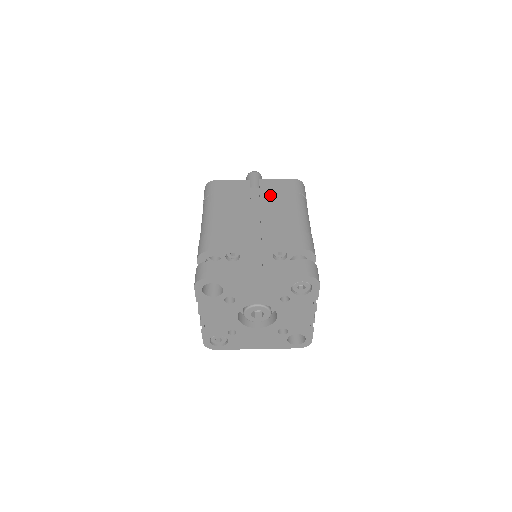
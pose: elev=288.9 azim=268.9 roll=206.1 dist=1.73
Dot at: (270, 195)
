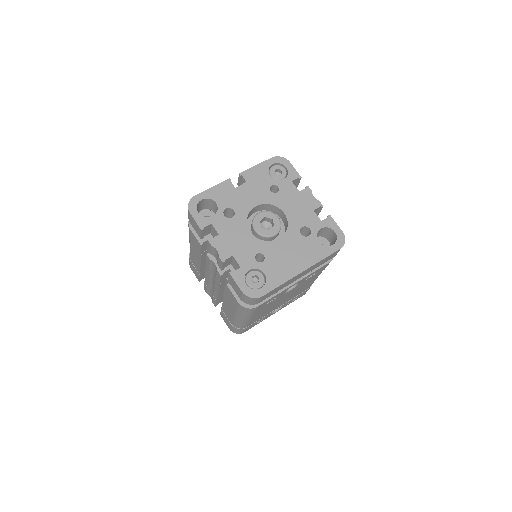
Dot at: occluded
